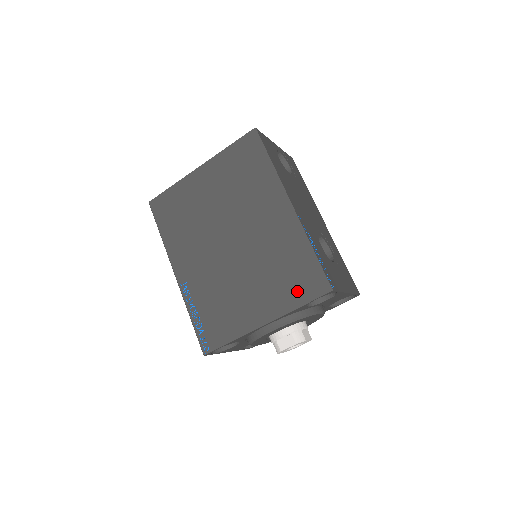
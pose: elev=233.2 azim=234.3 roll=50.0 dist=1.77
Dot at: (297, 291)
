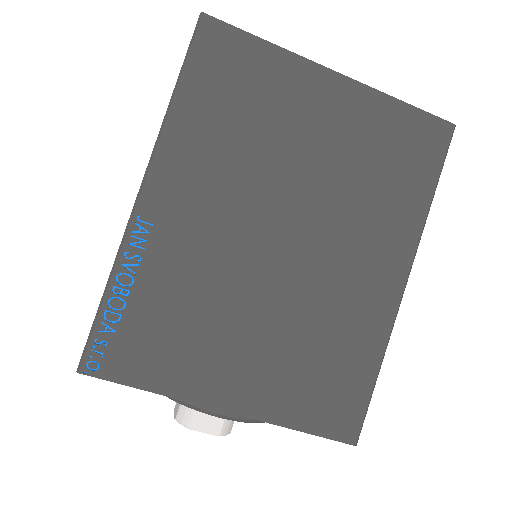
Dot at: (314, 406)
